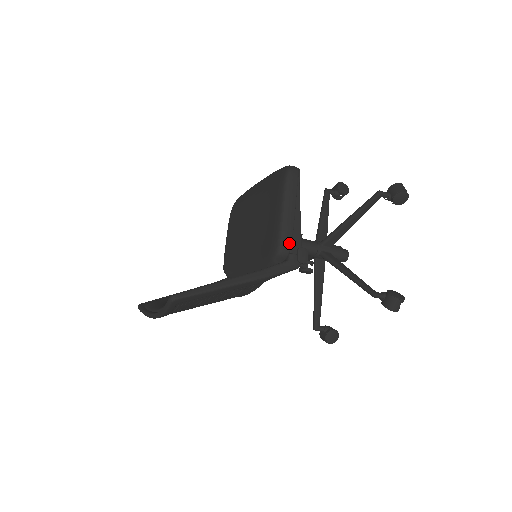
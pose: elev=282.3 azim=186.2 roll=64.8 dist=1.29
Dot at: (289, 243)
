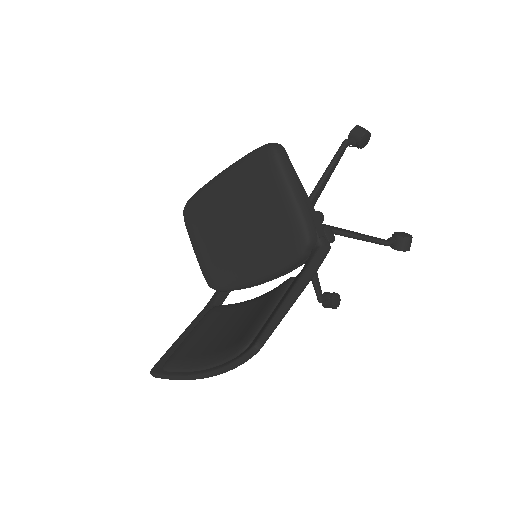
Dot at: (313, 228)
